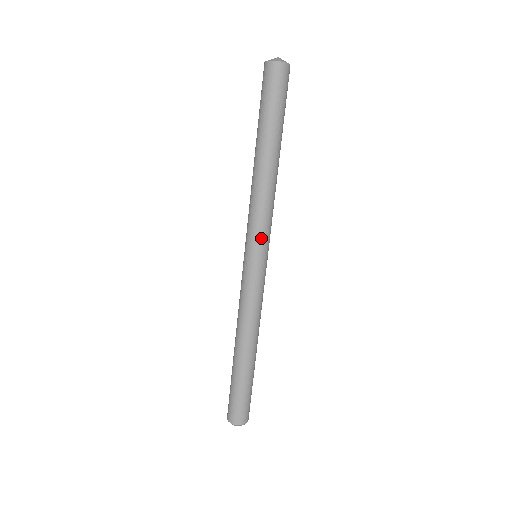
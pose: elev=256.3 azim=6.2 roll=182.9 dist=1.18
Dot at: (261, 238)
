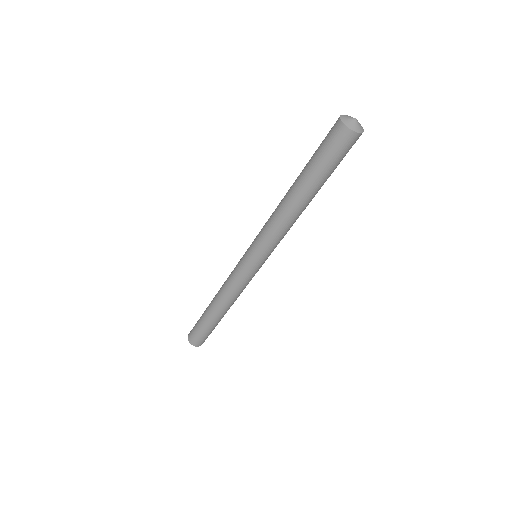
Dot at: (263, 251)
